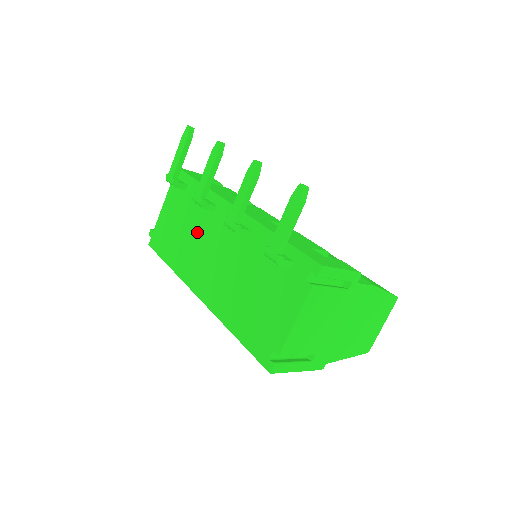
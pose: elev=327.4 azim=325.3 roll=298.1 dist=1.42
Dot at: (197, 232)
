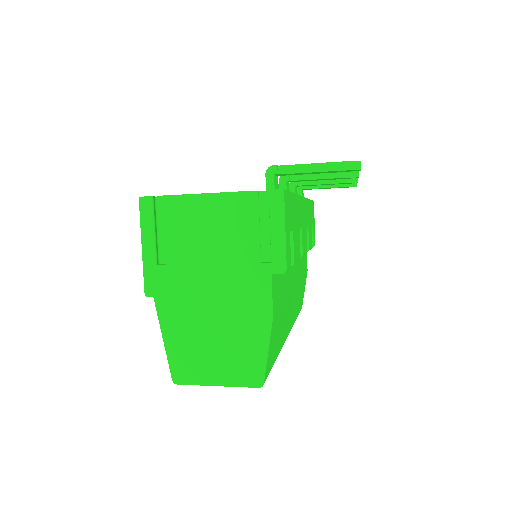
Dot at: occluded
